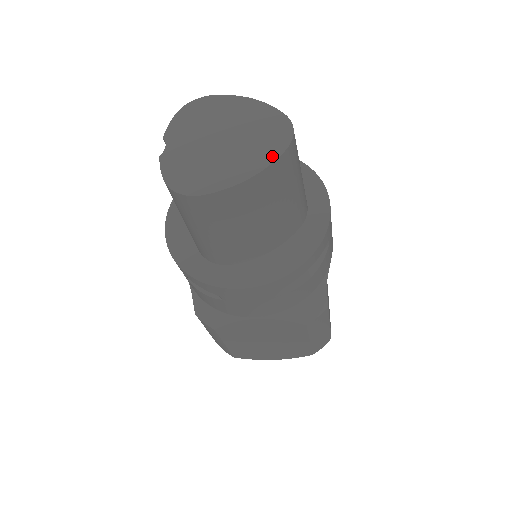
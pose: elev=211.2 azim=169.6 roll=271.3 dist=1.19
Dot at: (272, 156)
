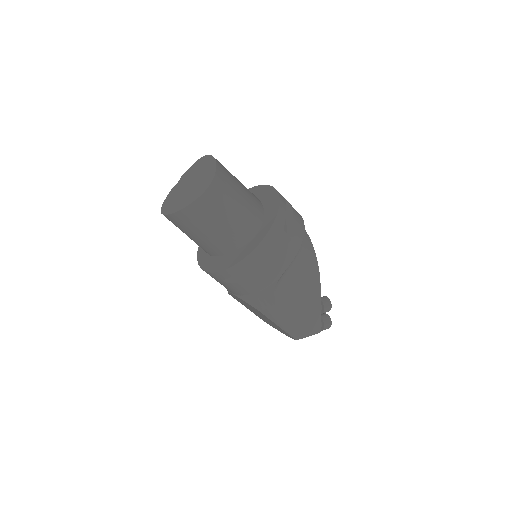
Dot at: (191, 201)
